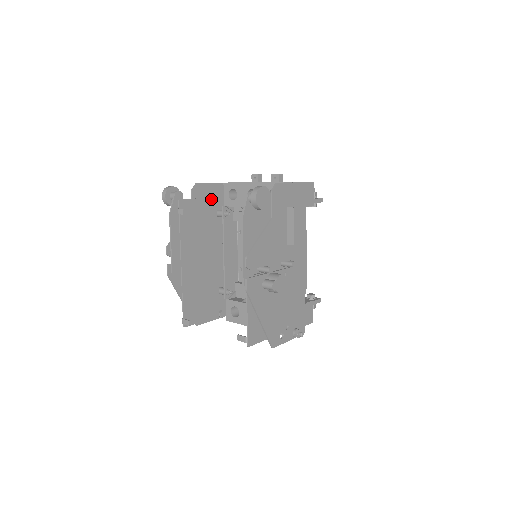
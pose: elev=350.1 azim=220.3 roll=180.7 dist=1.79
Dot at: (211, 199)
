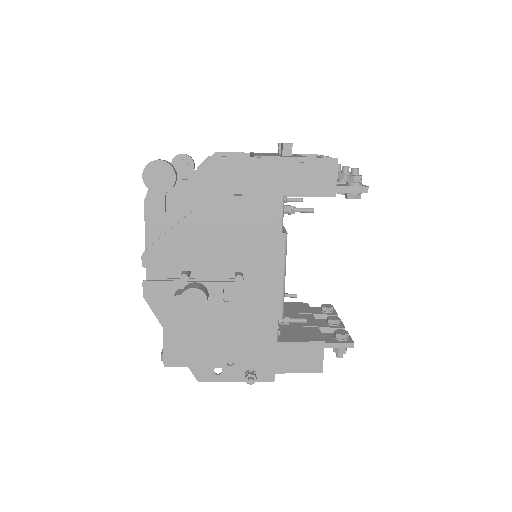
Dot at: occluded
